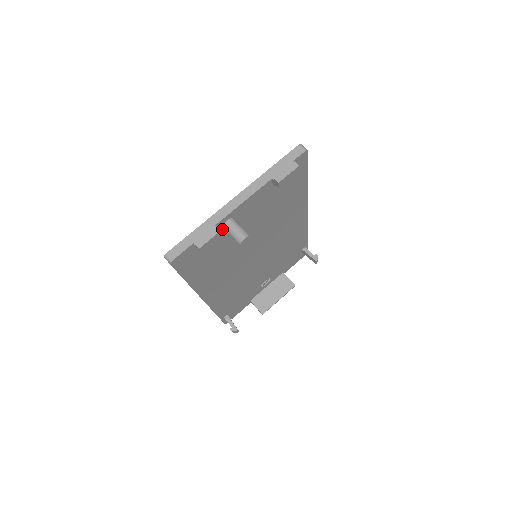
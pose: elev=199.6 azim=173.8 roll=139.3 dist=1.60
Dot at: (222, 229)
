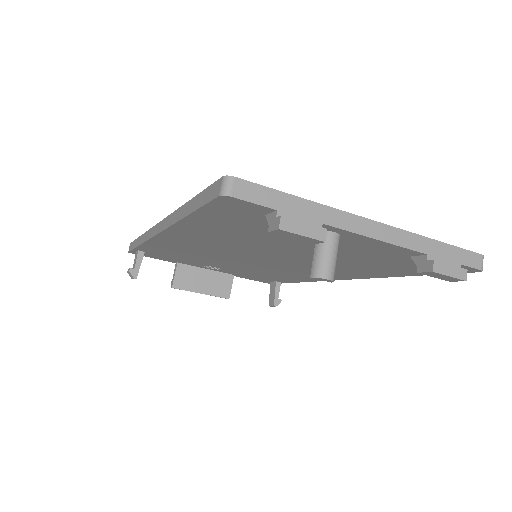
Dot at: occluded
